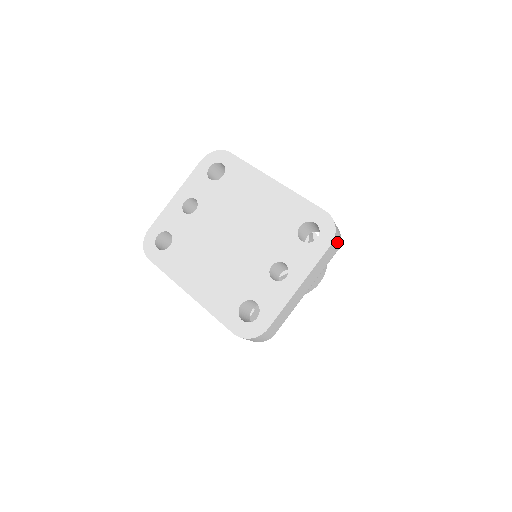
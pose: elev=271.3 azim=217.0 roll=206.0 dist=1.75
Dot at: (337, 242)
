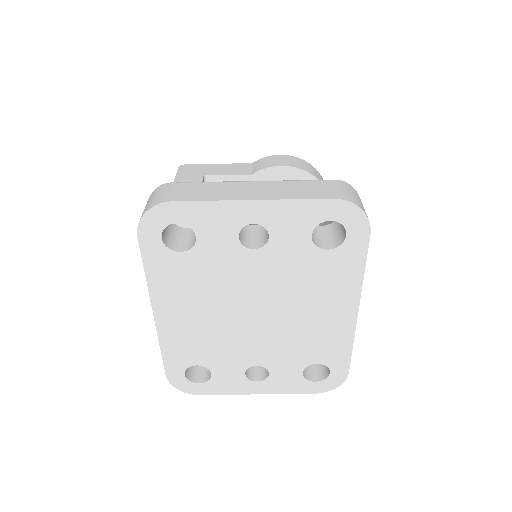
Dot at: occluded
